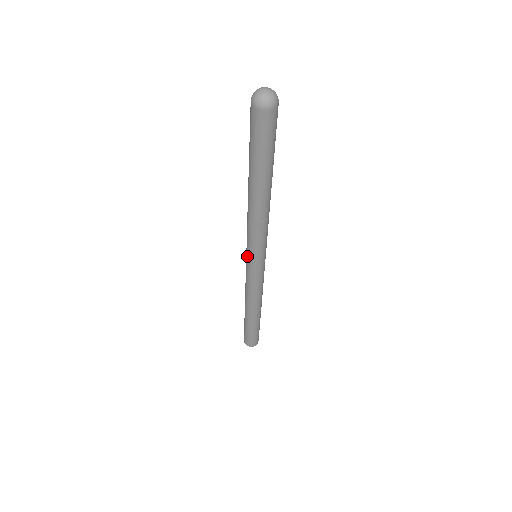
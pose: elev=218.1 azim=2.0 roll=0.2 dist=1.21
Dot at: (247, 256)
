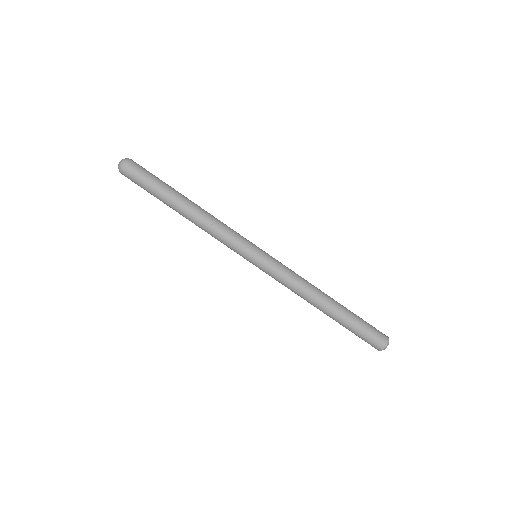
Dot at: (250, 258)
